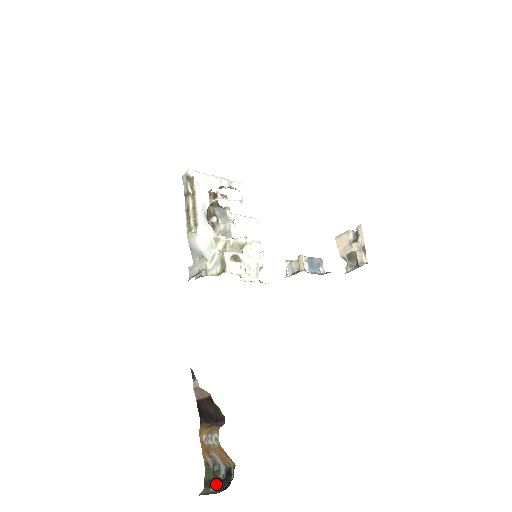
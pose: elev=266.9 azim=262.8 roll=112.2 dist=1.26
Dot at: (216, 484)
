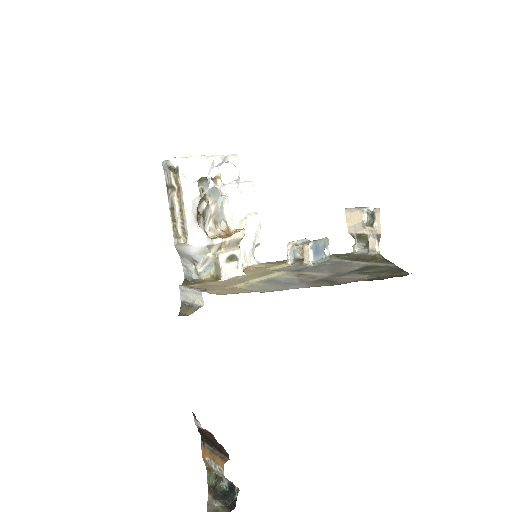
Dot at: (220, 498)
